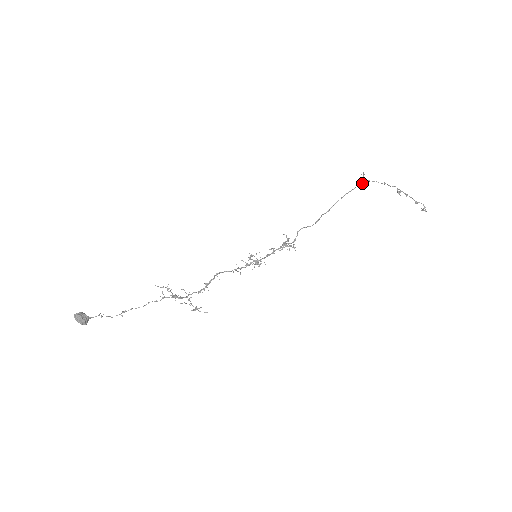
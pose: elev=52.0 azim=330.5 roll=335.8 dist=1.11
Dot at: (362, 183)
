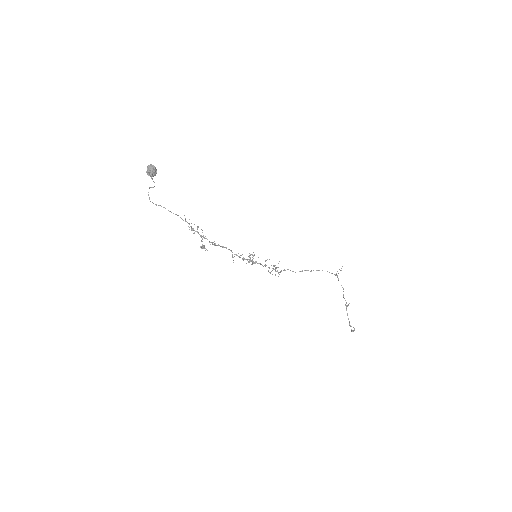
Dot at: (336, 275)
